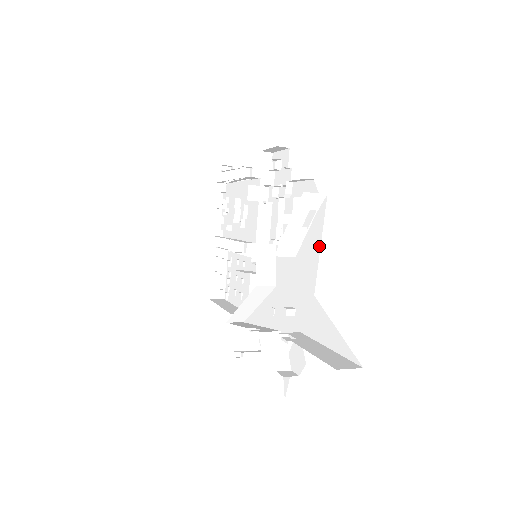
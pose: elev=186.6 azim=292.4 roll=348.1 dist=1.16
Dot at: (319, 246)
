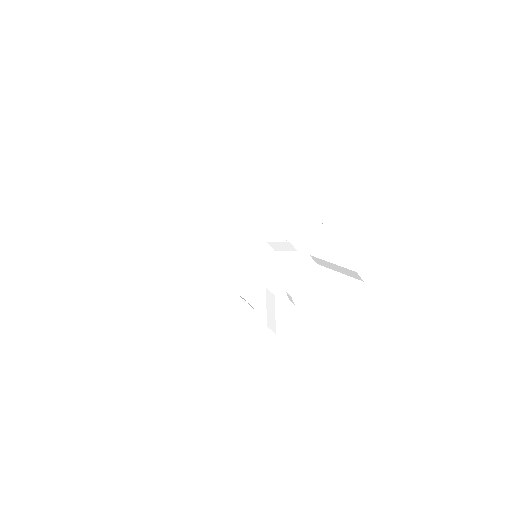
Dot at: (324, 240)
